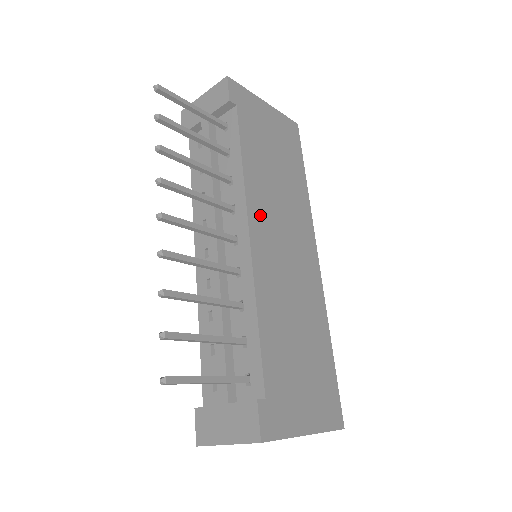
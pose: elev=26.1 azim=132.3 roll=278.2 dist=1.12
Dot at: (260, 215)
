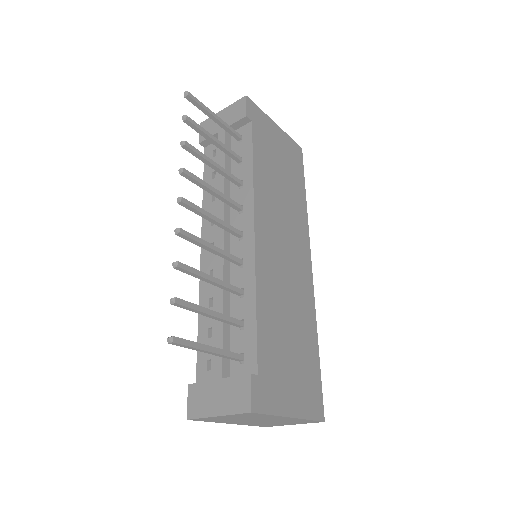
Dot at: (265, 216)
